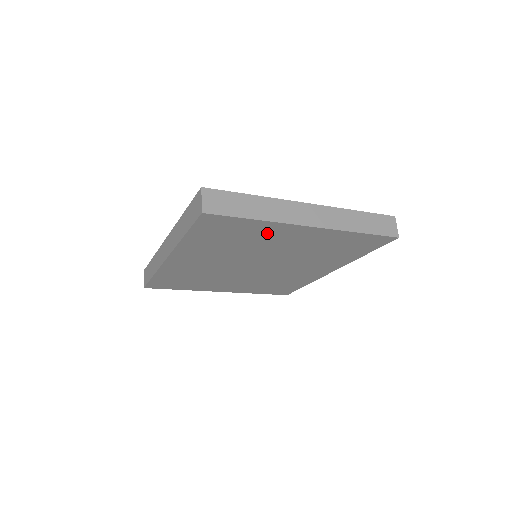
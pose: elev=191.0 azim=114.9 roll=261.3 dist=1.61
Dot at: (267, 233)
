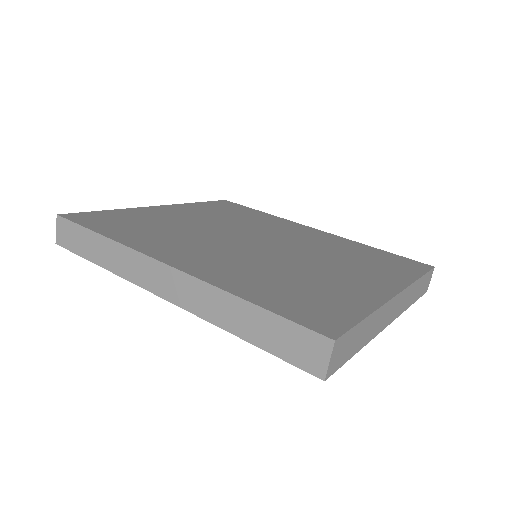
Dot at: occluded
